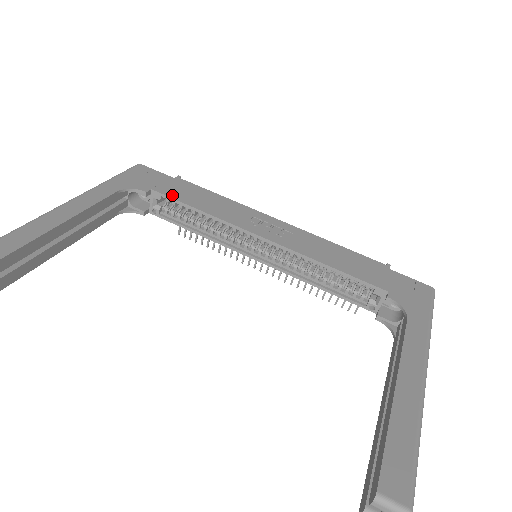
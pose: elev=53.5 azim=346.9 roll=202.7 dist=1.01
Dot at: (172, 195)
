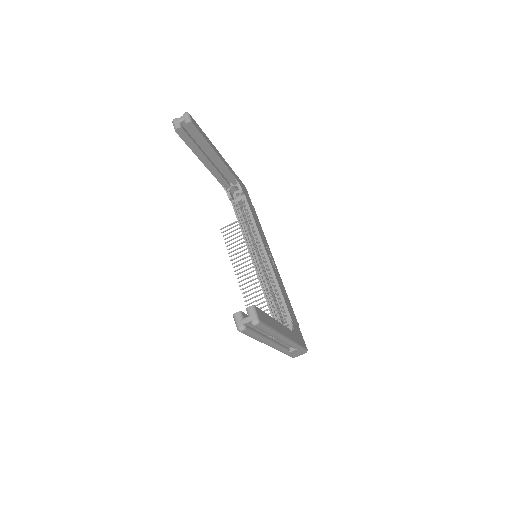
Dot at: (249, 205)
